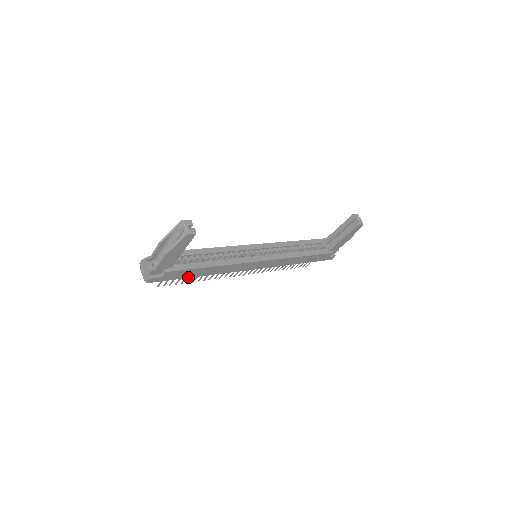
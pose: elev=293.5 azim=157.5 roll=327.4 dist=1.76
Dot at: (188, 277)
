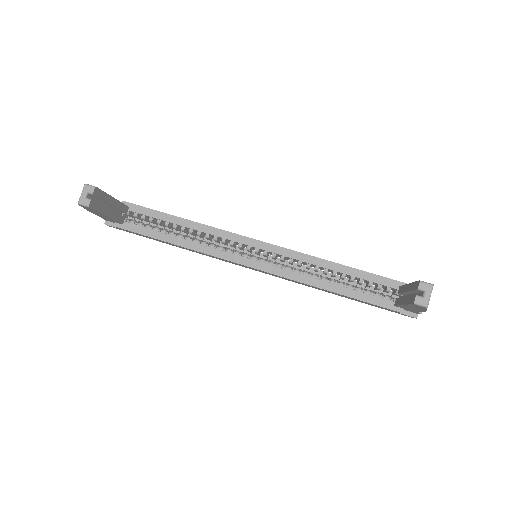
Dot at: occluded
